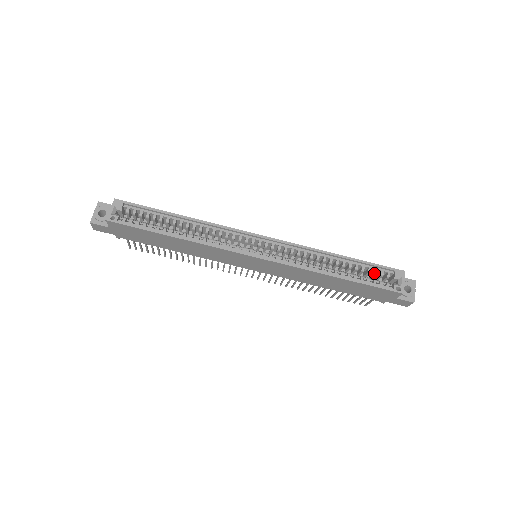
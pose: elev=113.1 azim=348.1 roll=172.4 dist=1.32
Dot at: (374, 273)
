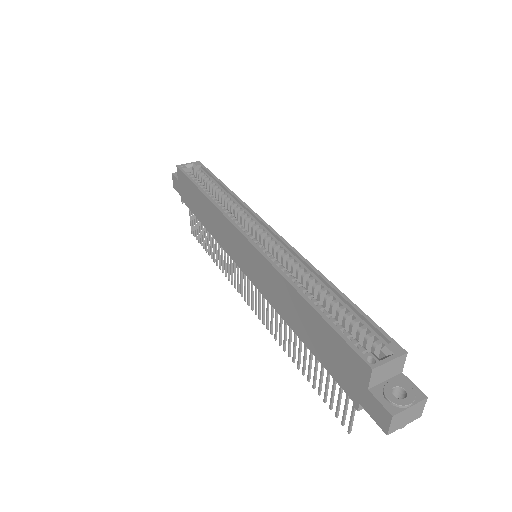
Dot at: (358, 328)
